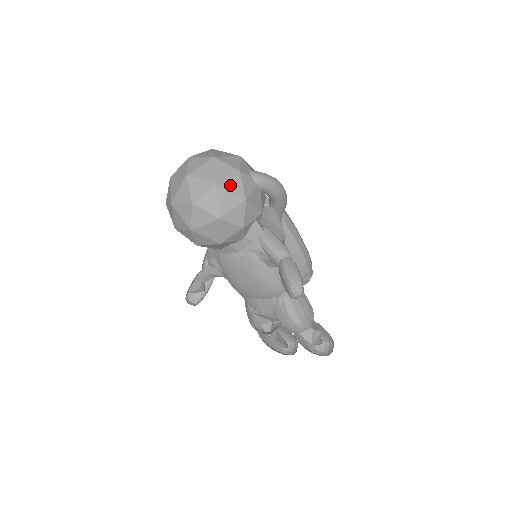
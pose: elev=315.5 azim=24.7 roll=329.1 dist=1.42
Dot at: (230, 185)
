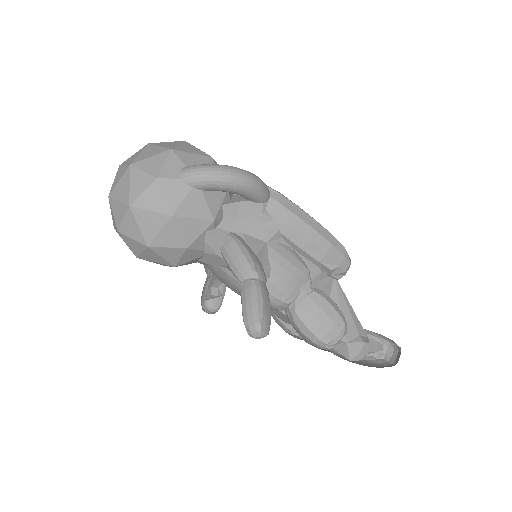
Dot at: (147, 202)
